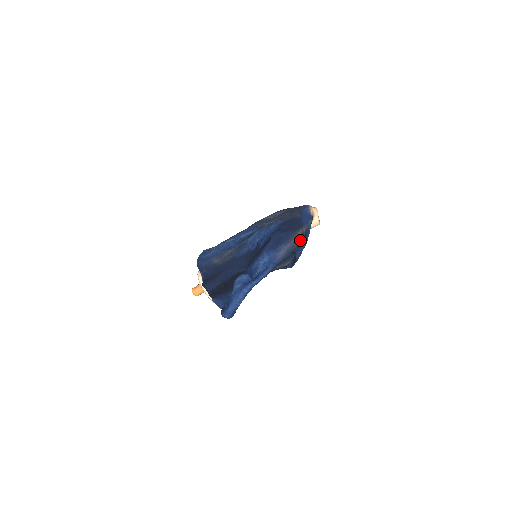
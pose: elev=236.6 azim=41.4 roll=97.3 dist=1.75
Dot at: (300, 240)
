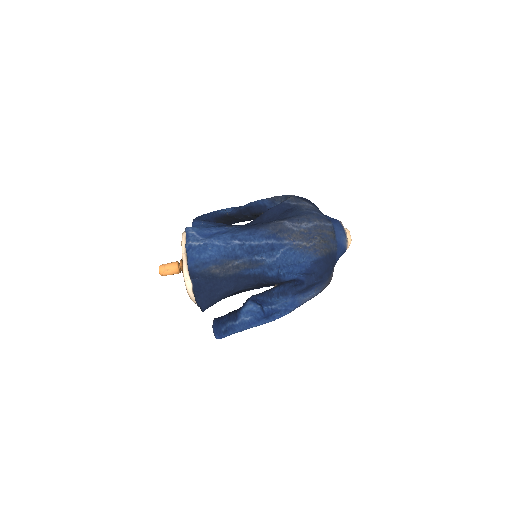
Dot at: occluded
